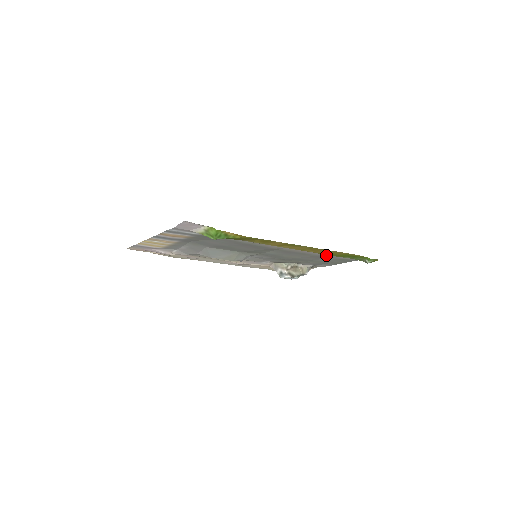
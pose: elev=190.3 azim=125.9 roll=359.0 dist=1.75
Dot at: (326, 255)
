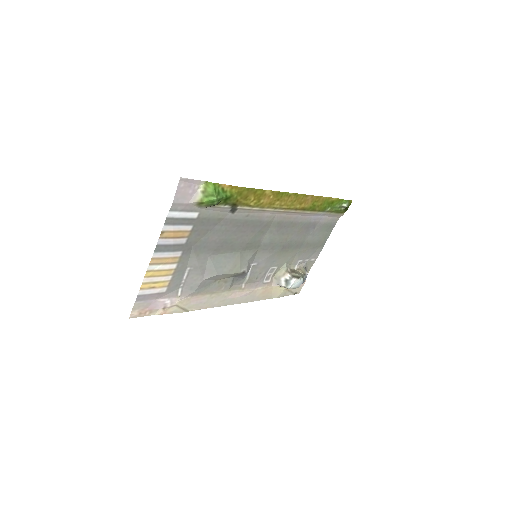
Dot at: (311, 220)
